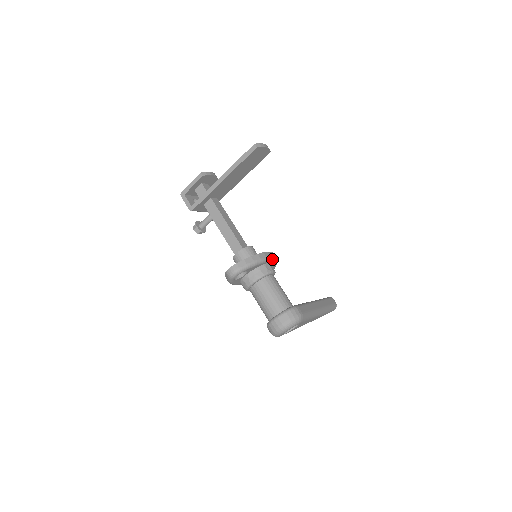
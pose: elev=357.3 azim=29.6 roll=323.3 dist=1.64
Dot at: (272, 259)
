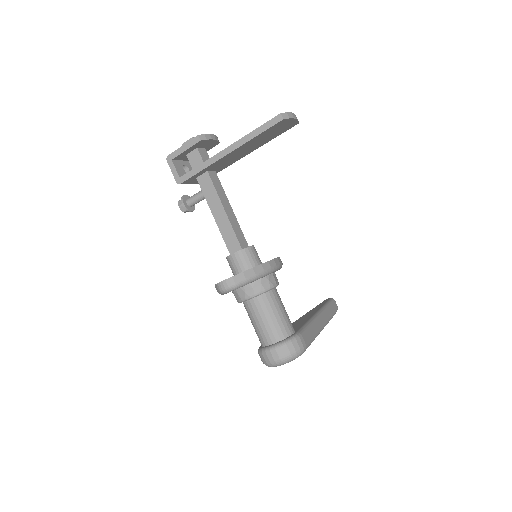
Dot at: (277, 268)
